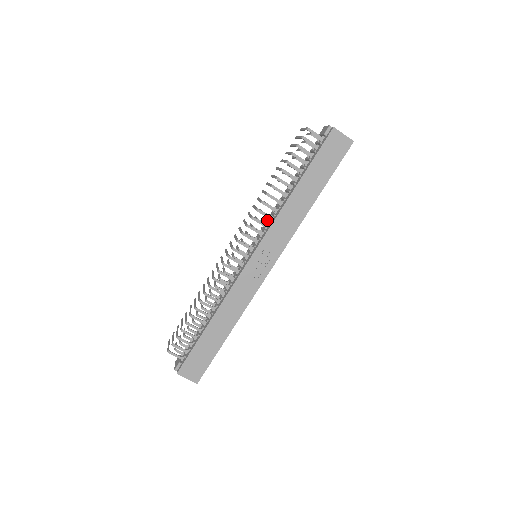
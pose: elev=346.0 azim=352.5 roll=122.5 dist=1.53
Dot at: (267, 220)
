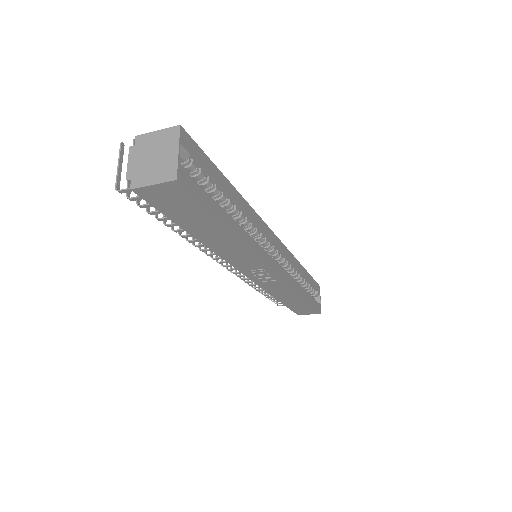
Dot at: occluded
